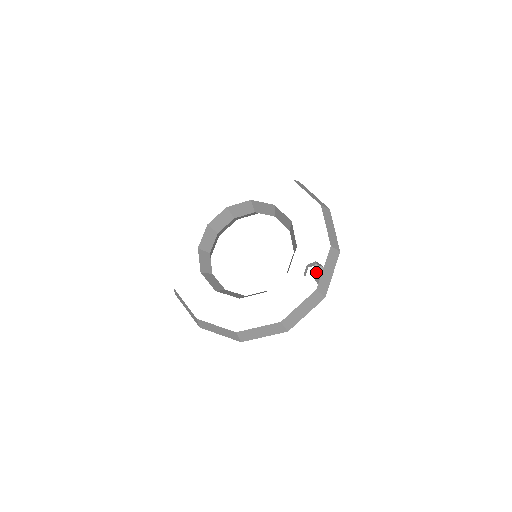
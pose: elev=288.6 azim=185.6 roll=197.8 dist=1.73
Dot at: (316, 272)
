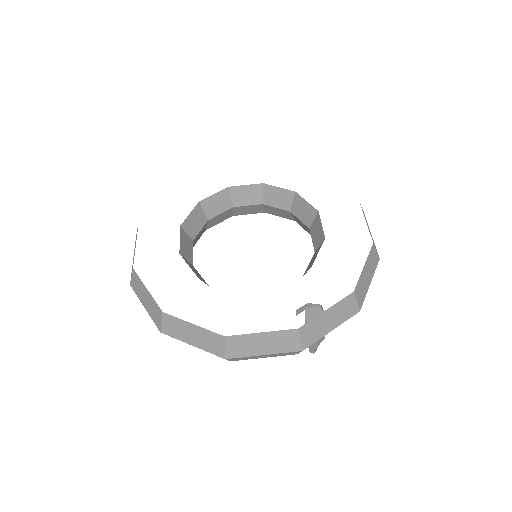
Dot at: (313, 314)
